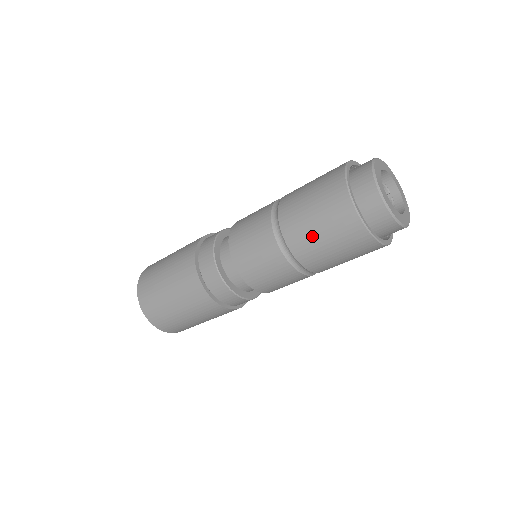
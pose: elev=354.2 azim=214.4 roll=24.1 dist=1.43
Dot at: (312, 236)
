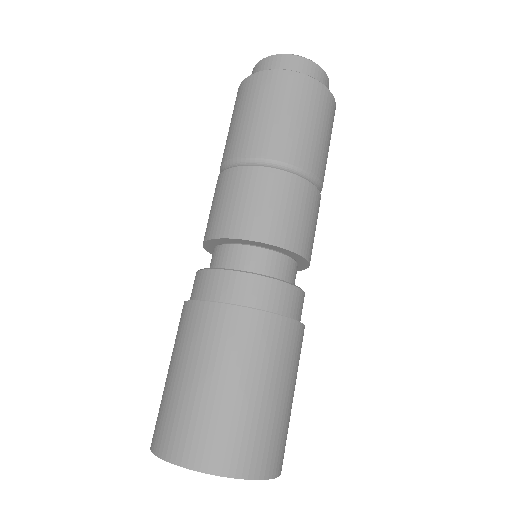
Dot at: (262, 123)
